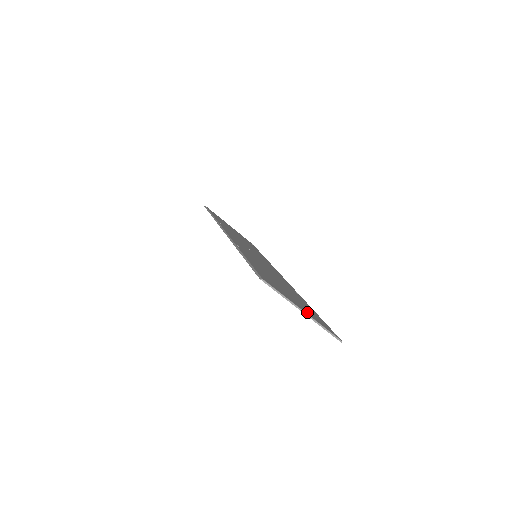
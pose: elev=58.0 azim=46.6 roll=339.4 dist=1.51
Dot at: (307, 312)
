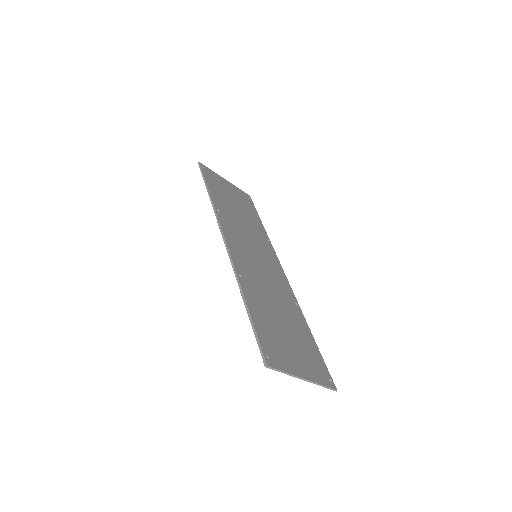
Dot at: (307, 372)
